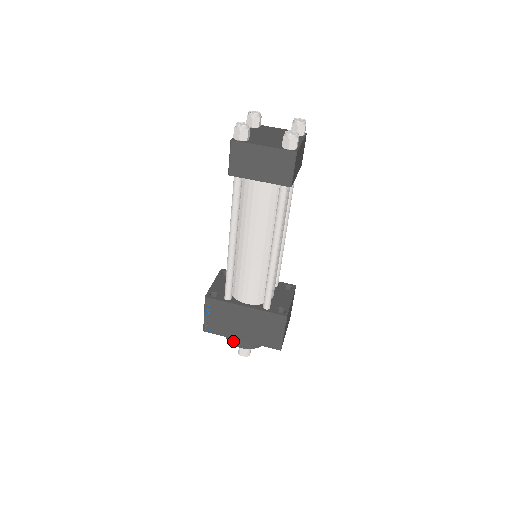
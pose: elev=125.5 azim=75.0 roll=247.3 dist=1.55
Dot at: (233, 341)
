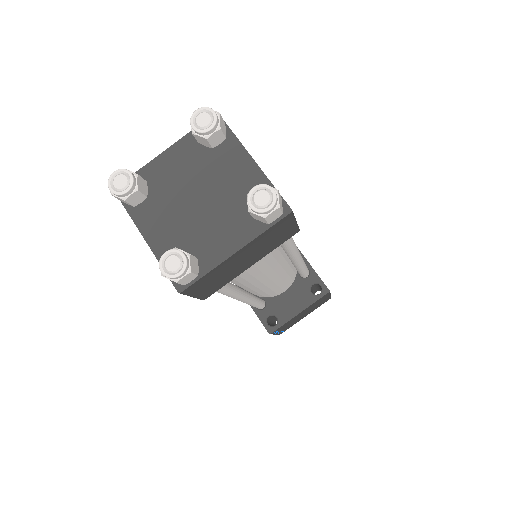
Dot at: occluded
